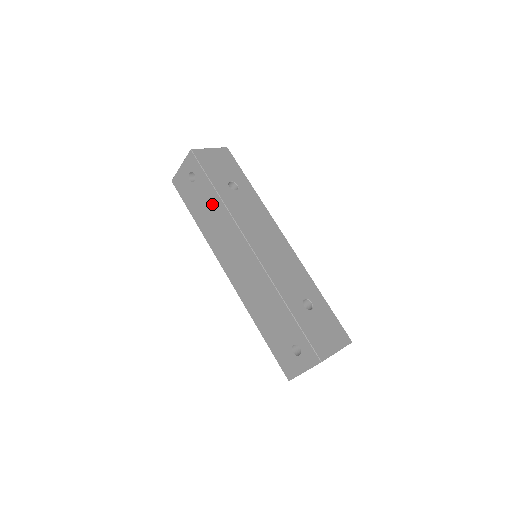
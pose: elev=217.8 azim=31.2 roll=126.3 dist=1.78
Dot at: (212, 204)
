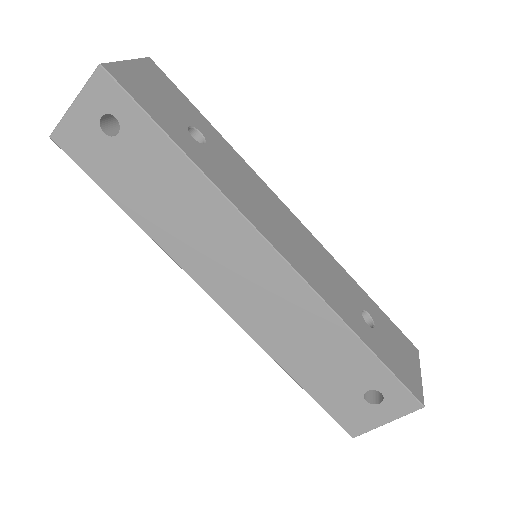
Dot at: (172, 178)
